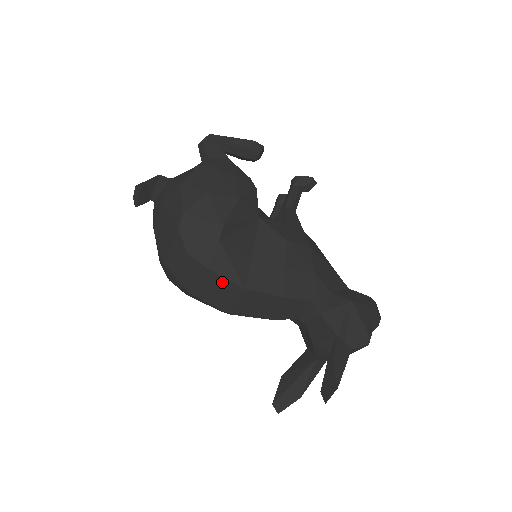
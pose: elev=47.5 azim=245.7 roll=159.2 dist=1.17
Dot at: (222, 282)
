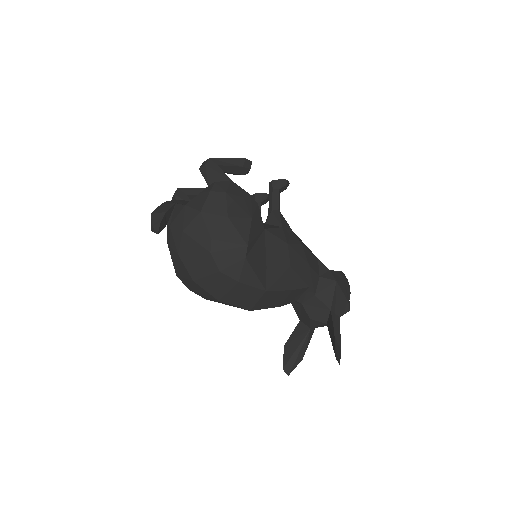
Dot at: (249, 289)
